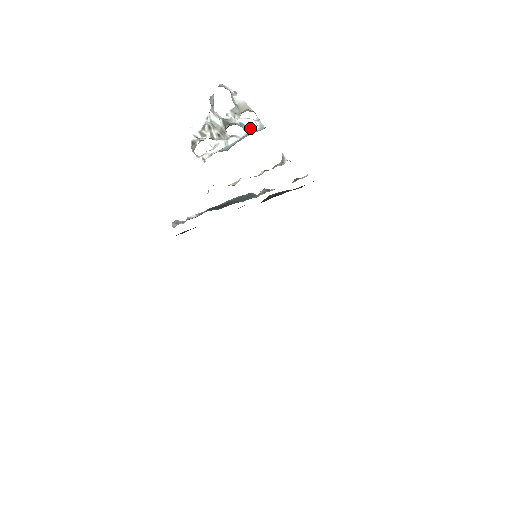
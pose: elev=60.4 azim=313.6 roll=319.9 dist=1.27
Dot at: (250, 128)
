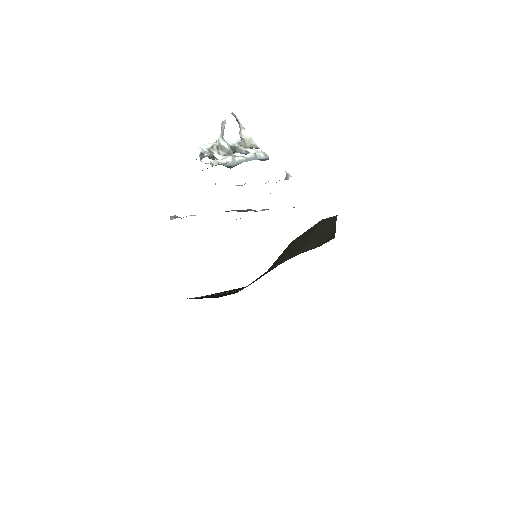
Dot at: (256, 154)
